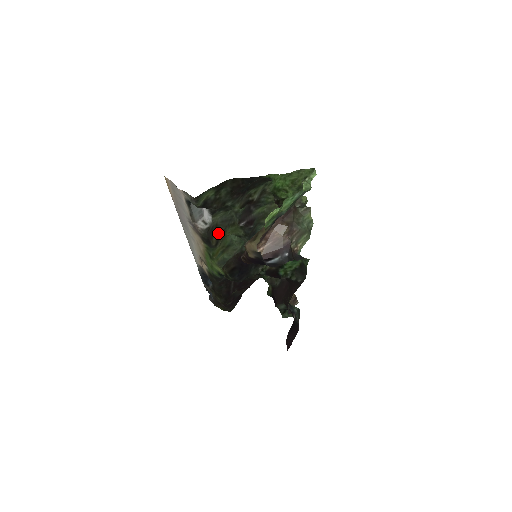
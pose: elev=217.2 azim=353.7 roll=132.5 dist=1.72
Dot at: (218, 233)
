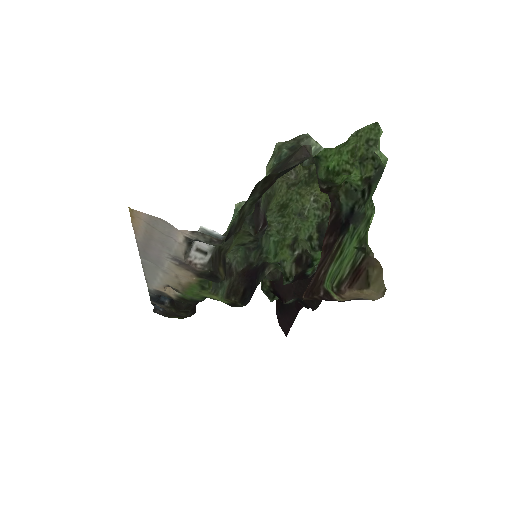
Dot at: (222, 257)
